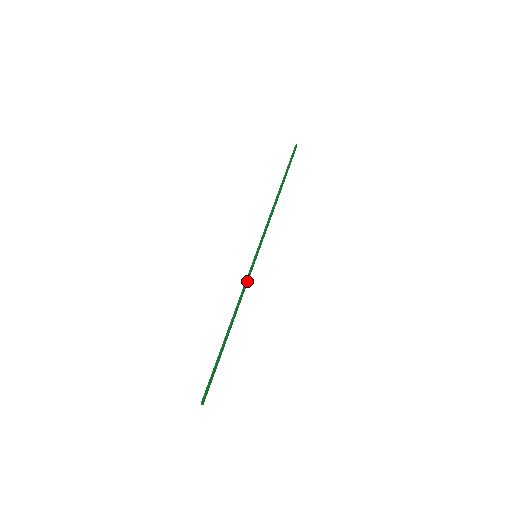
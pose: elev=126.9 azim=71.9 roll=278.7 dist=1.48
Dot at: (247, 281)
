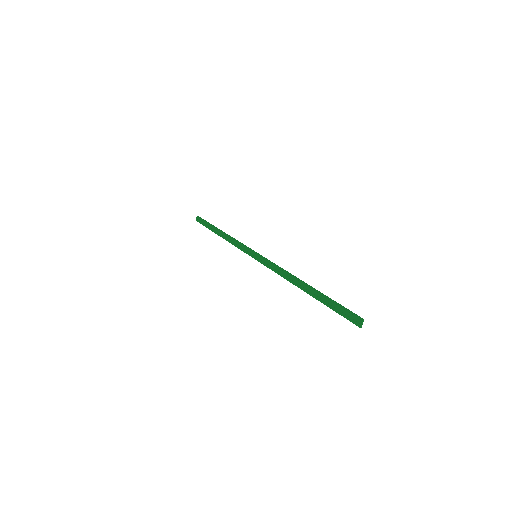
Dot at: (272, 266)
